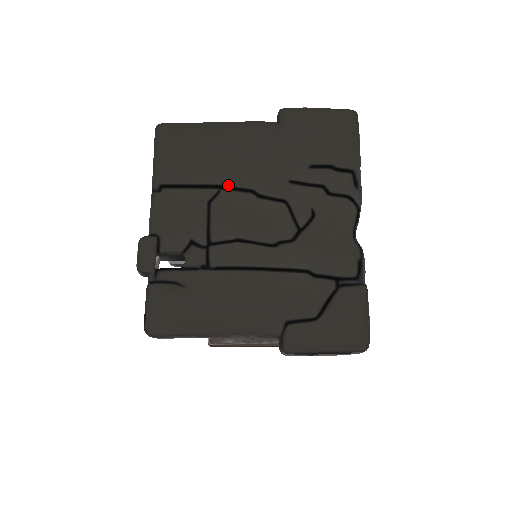
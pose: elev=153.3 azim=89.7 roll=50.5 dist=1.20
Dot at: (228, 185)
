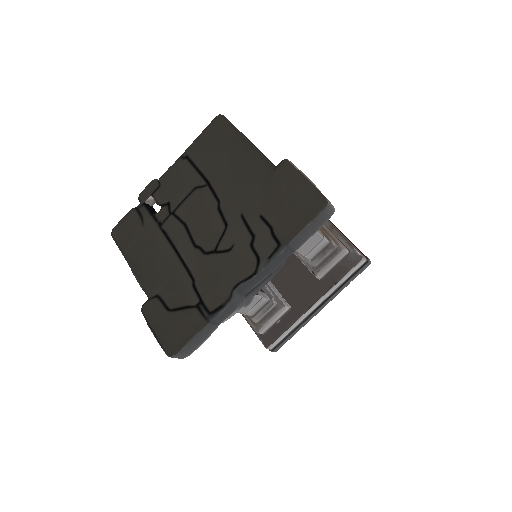
Dot at: (212, 186)
